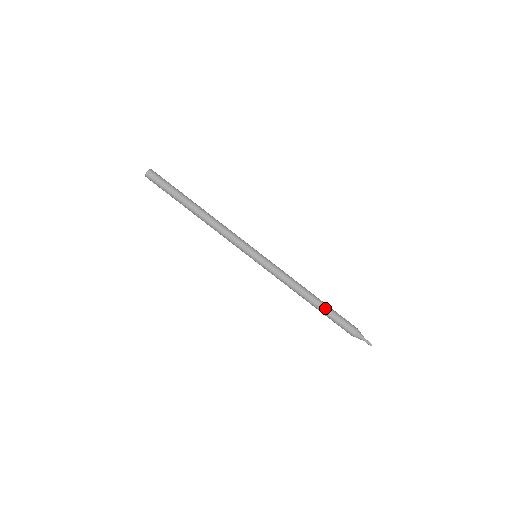
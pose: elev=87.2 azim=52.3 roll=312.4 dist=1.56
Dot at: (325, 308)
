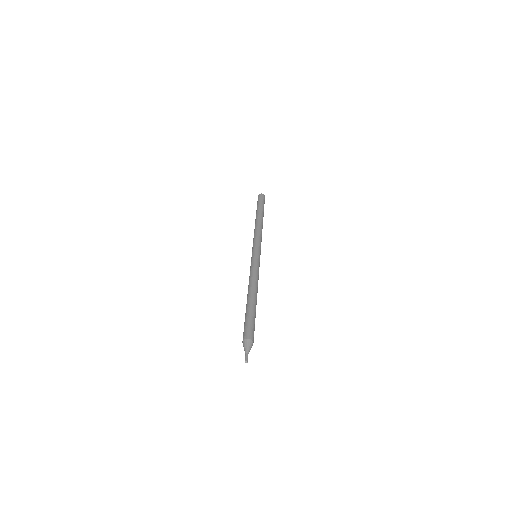
Dot at: (253, 307)
